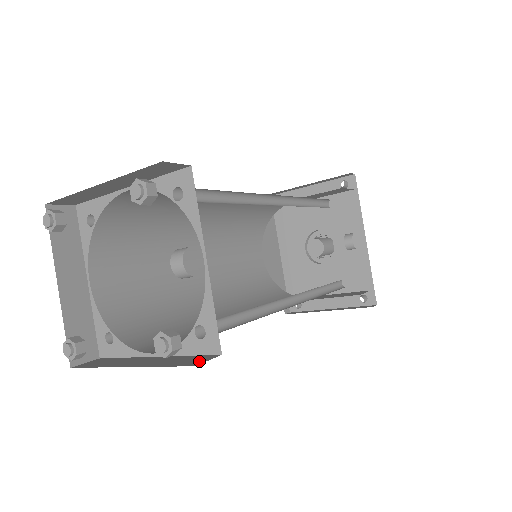
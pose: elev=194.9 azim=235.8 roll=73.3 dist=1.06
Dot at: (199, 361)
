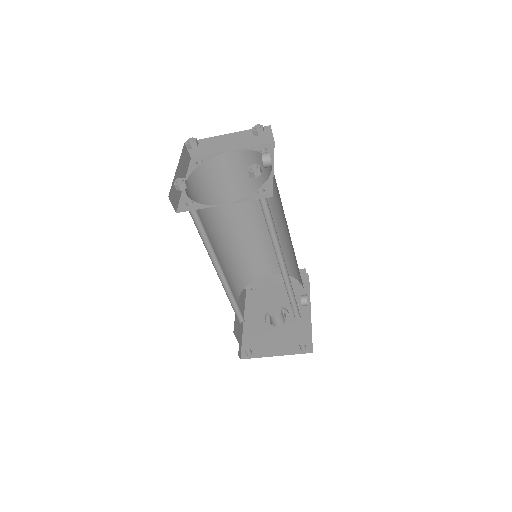
Dot at: occluded
